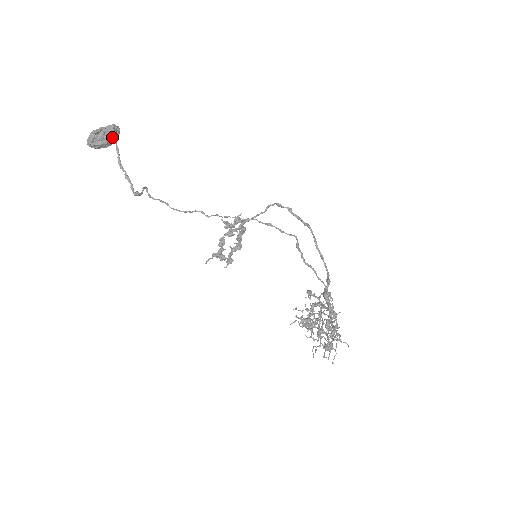
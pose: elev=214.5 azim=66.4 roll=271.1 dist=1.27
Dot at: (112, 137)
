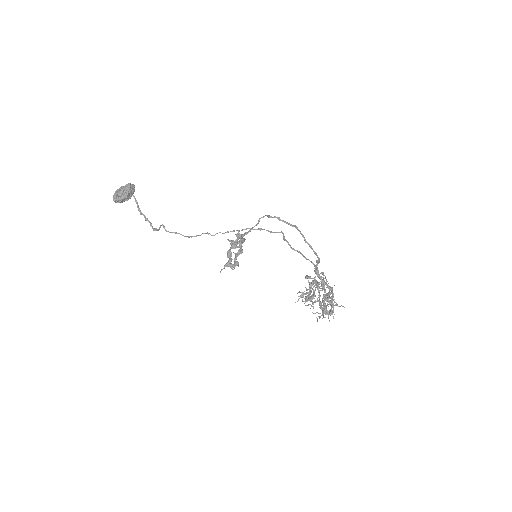
Dot at: (130, 192)
